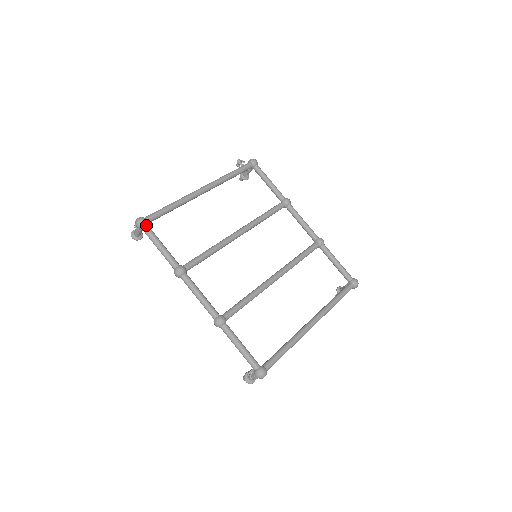
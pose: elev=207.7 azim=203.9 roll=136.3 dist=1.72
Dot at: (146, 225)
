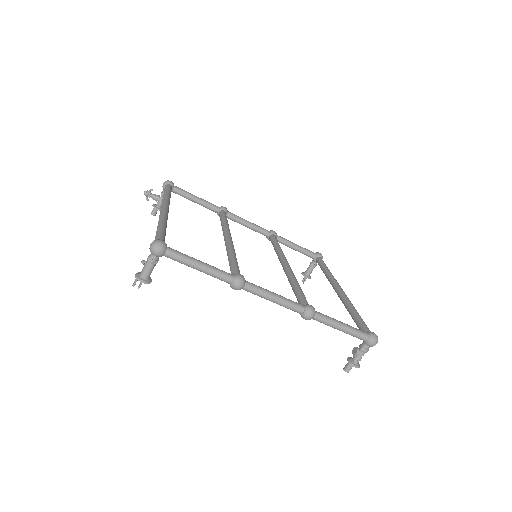
Dot at: (167, 247)
